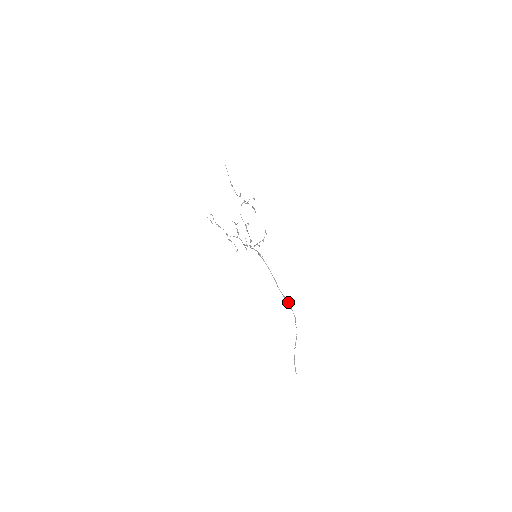
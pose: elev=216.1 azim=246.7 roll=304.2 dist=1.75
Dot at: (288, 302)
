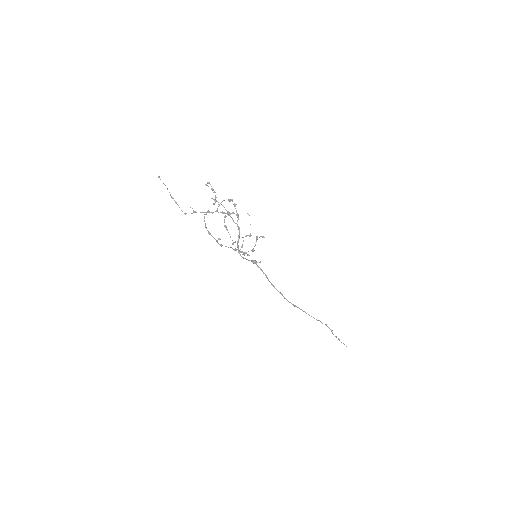
Dot at: (303, 311)
